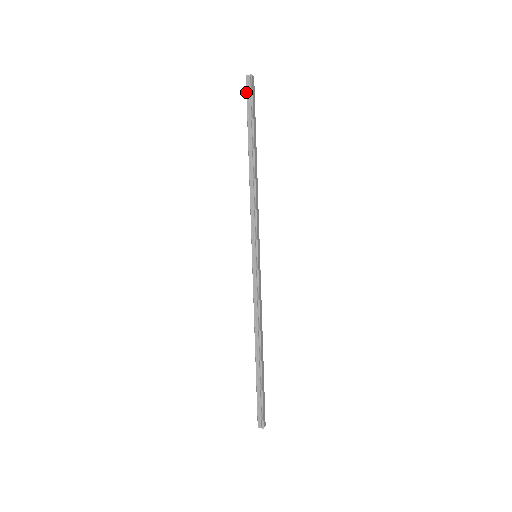
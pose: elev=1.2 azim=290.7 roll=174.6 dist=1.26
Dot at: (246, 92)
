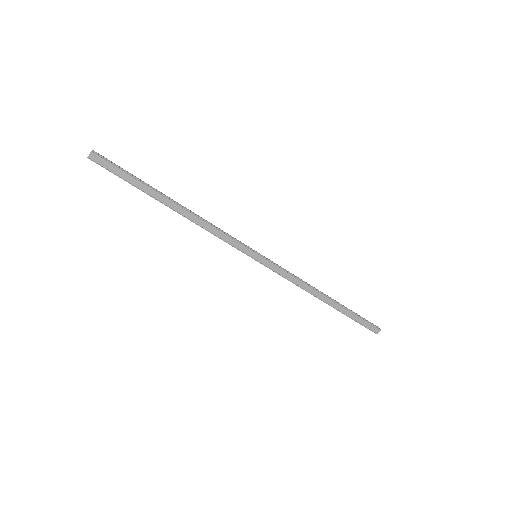
Dot at: (105, 168)
